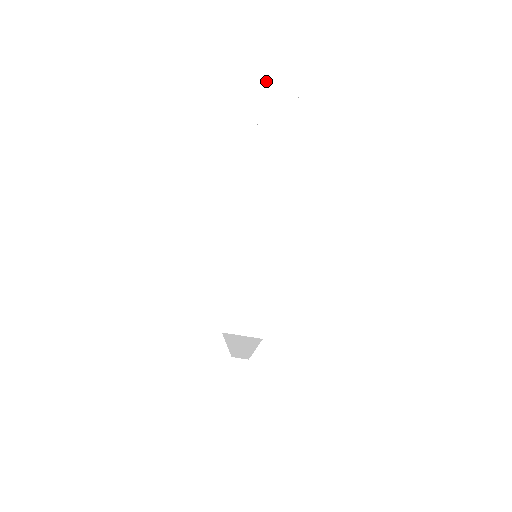
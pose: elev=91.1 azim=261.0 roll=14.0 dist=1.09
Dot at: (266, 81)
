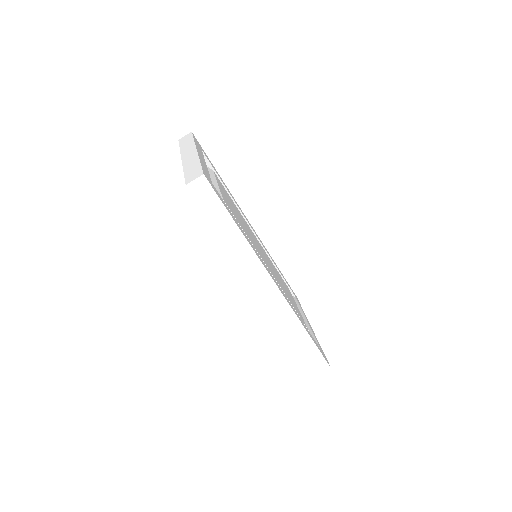
Dot at: (179, 144)
